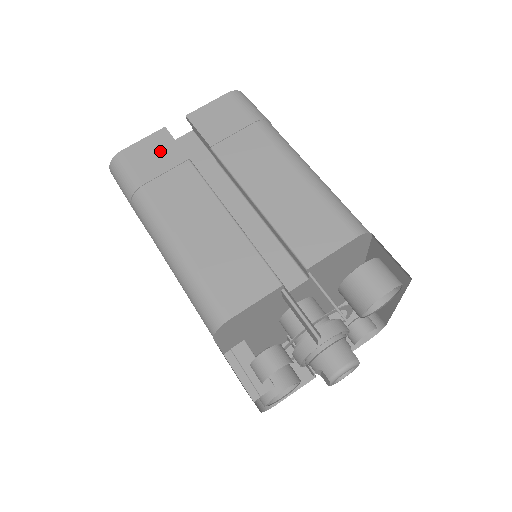
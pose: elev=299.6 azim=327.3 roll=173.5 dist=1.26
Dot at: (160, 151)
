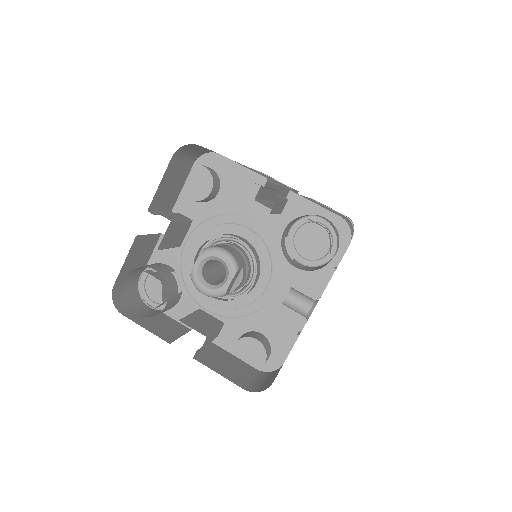
Dot at: occluded
